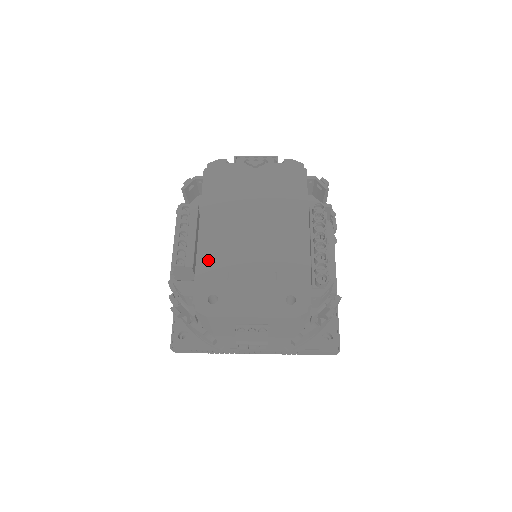
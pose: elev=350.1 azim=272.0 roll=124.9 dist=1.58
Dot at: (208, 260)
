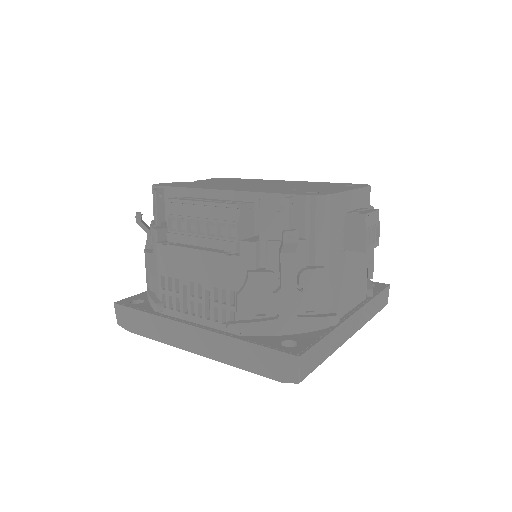
Dot at: (262, 190)
